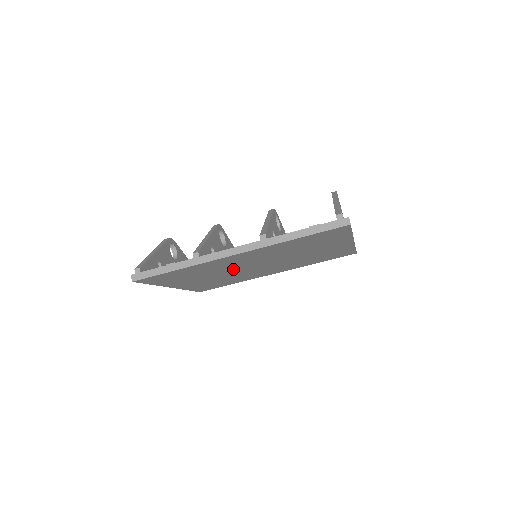
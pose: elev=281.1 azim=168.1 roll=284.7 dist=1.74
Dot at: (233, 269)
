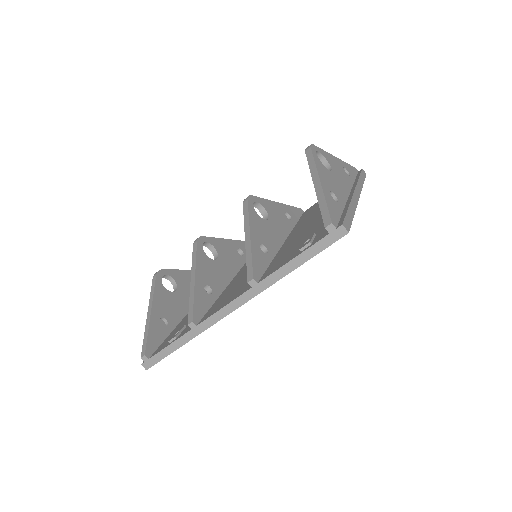
Dot at: occluded
